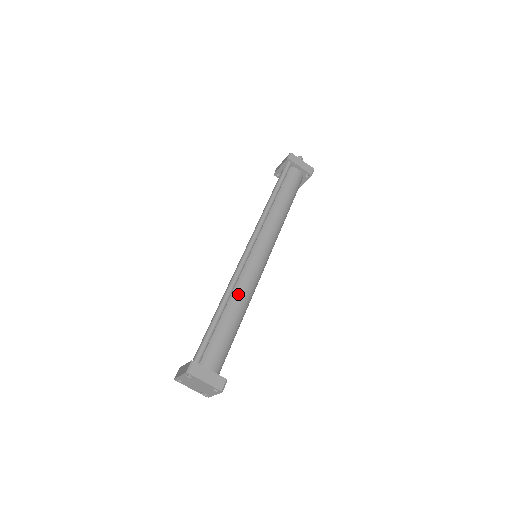
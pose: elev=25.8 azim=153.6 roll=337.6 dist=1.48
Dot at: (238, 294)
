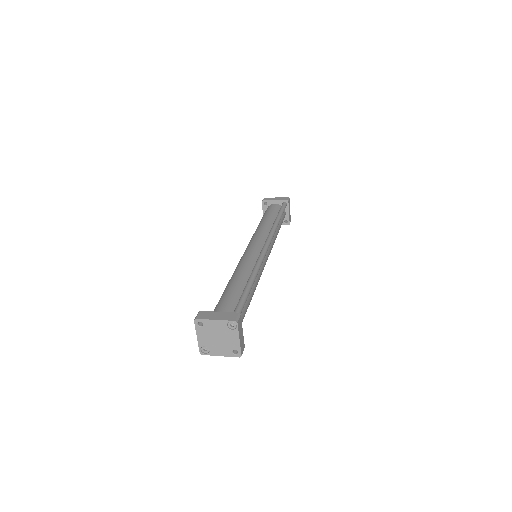
Dot at: (256, 279)
